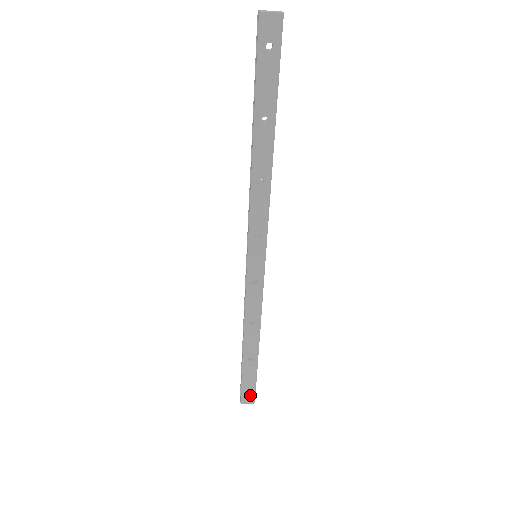
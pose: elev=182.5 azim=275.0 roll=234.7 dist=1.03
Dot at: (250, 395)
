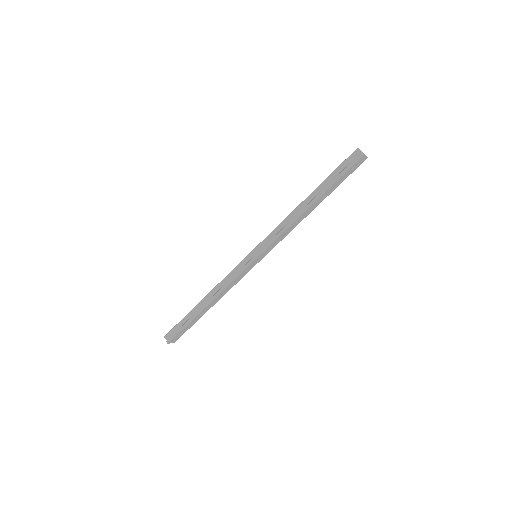
Dot at: (178, 337)
